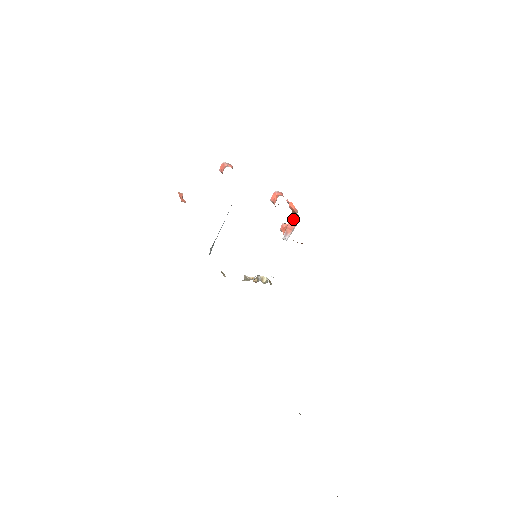
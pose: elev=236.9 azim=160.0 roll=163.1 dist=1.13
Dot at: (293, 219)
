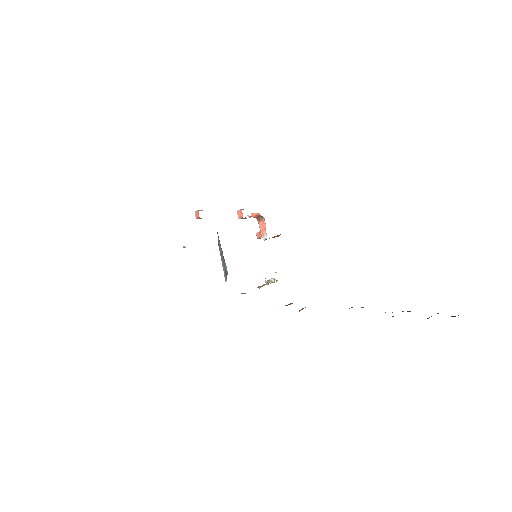
Dot at: (260, 222)
